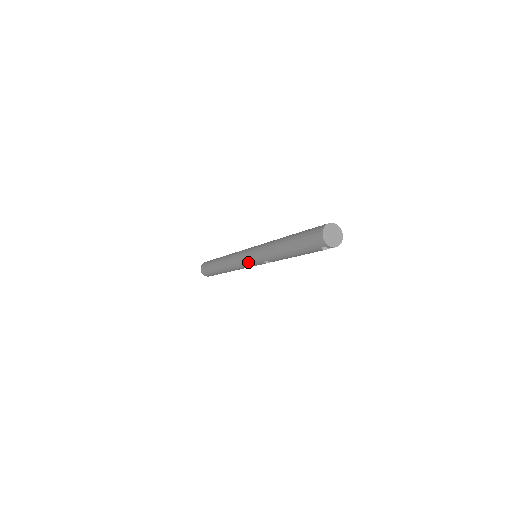
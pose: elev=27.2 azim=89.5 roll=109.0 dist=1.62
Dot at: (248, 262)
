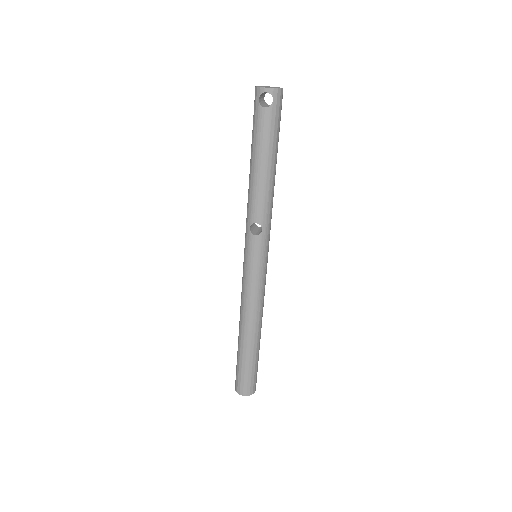
Dot at: (245, 261)
